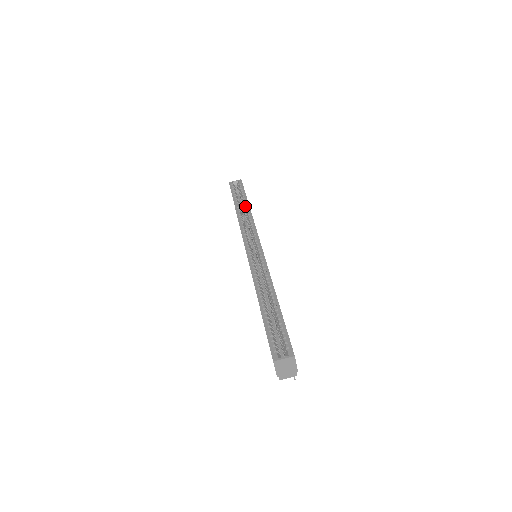
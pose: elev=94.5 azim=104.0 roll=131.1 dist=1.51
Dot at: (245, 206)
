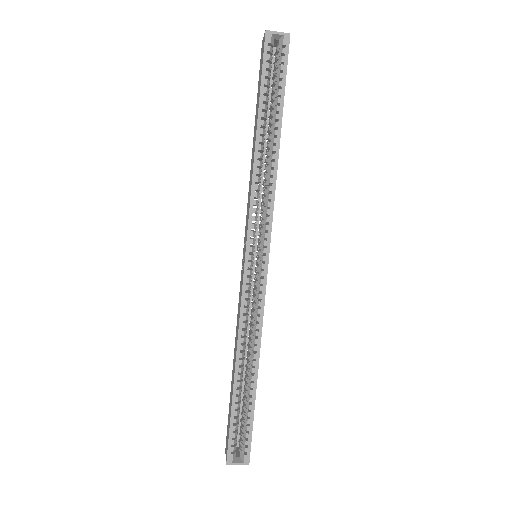
Dot at: (273, 138)
